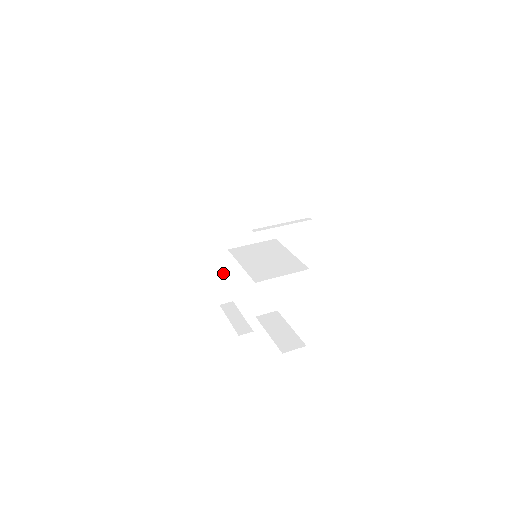
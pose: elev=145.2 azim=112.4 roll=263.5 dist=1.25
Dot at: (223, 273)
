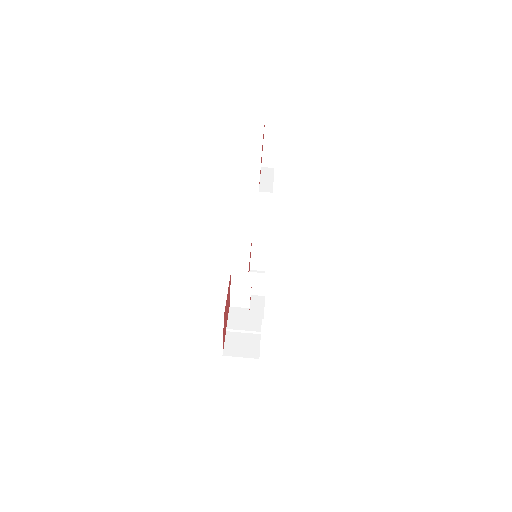
Dot at: occluded
